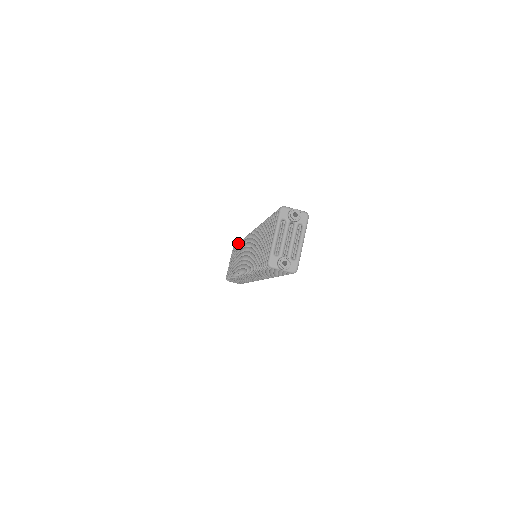
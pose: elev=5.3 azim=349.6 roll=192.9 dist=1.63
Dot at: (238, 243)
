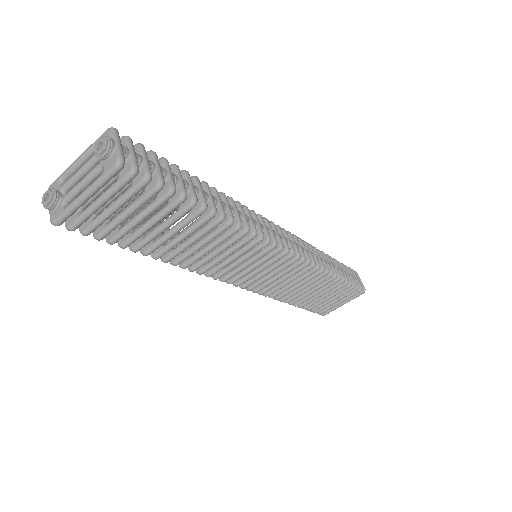
Dot at: occluded
